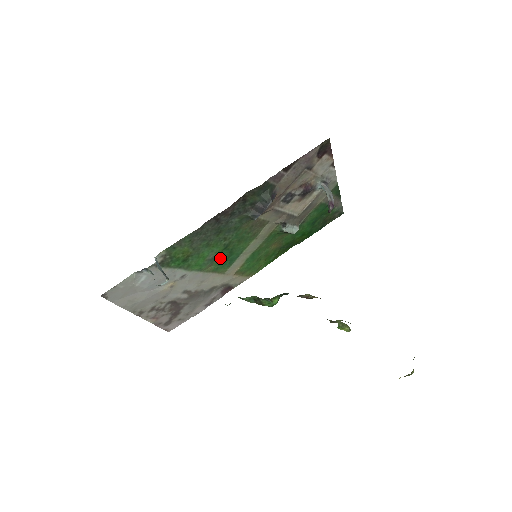
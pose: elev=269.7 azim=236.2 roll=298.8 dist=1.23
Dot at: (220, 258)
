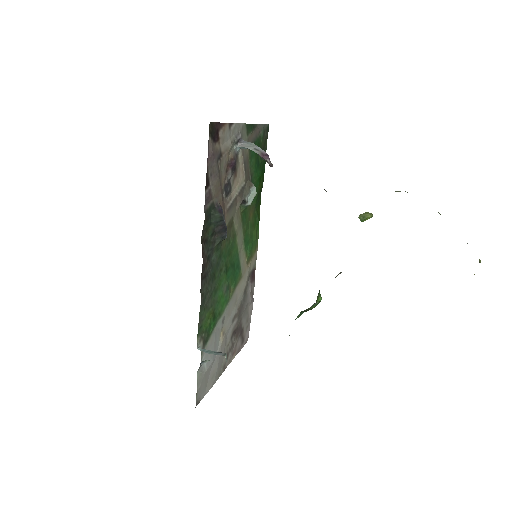
Dot at: (230, 278)
